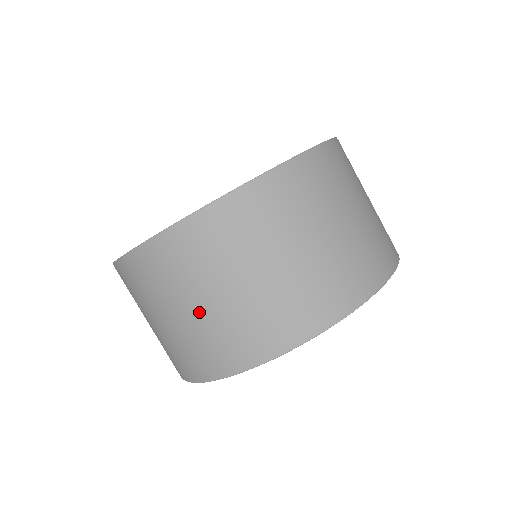
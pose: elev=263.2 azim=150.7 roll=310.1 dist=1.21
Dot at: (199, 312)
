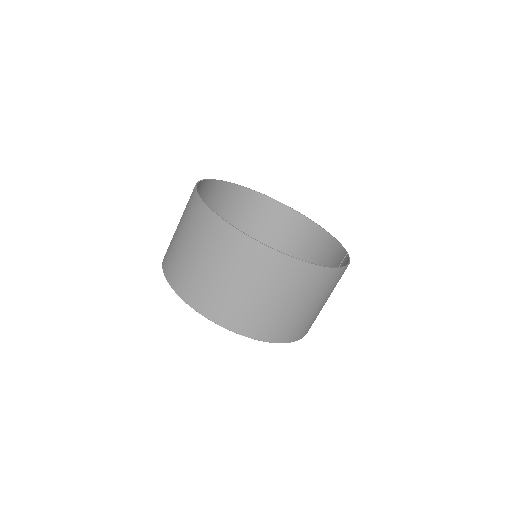
Dot at: (177, 234)
